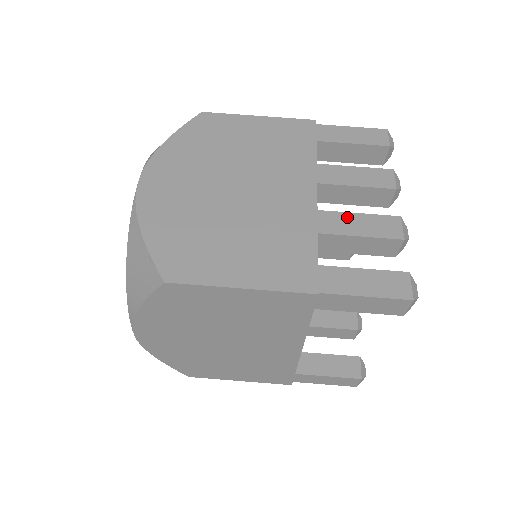
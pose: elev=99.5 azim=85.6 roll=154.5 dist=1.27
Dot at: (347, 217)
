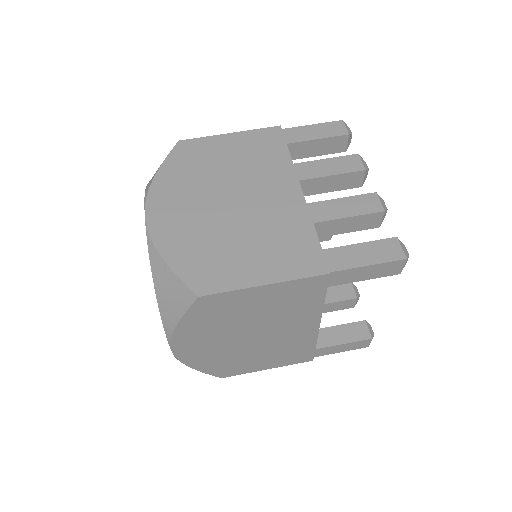
Dot at: (333, 203)
